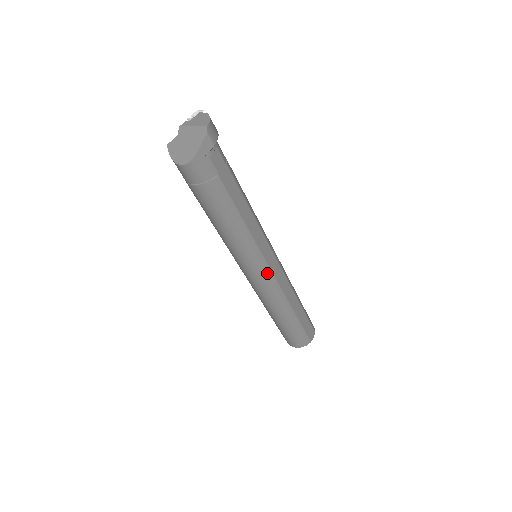
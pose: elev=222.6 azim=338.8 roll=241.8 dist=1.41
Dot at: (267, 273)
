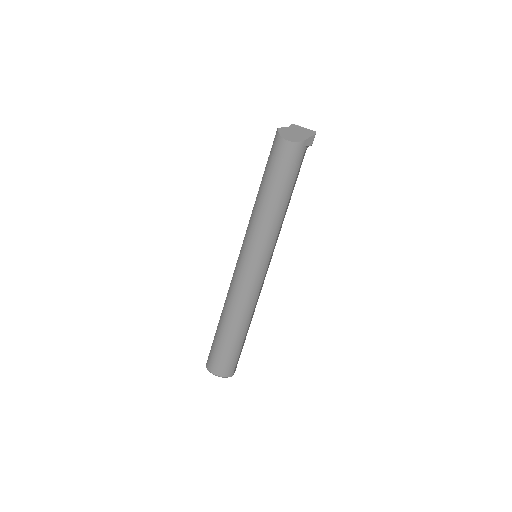
Dot at: (264, 270)
